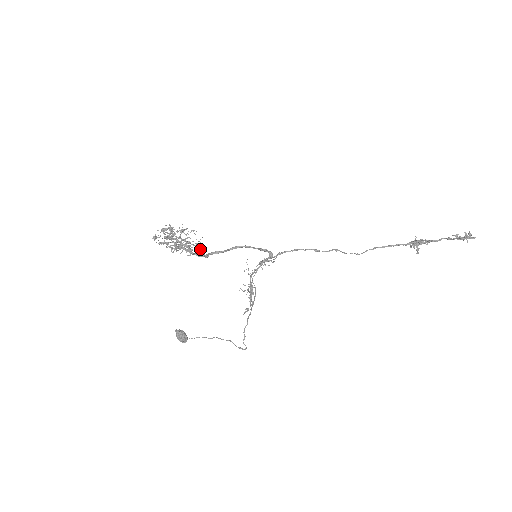
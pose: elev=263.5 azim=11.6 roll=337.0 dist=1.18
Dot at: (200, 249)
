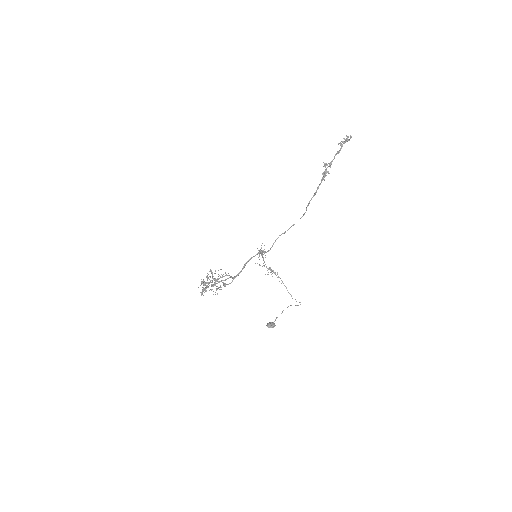
Dot at: occluded
